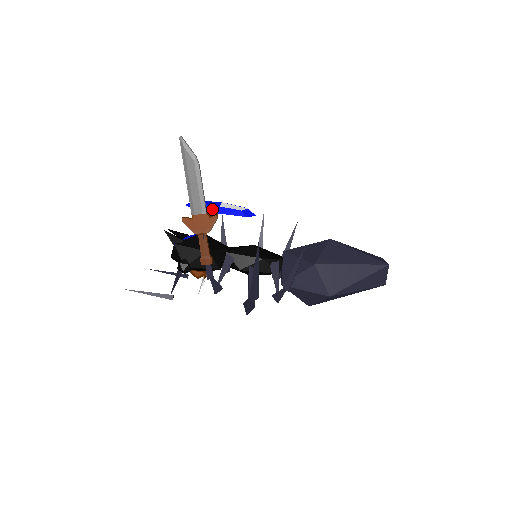
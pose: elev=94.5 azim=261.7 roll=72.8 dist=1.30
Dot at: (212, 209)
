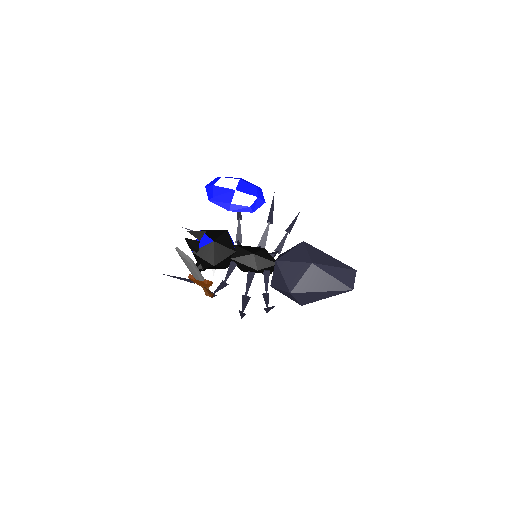
Dot at: (225, 205)
